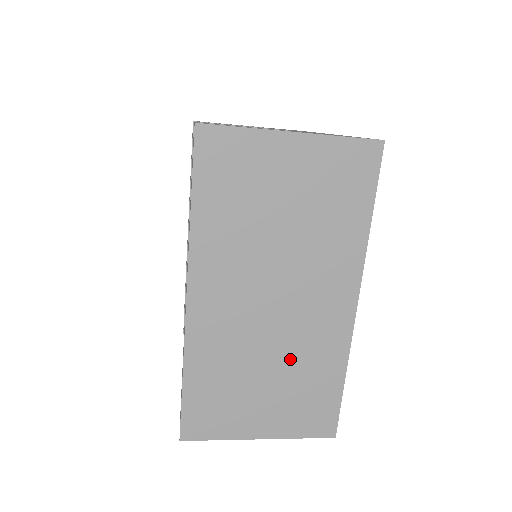
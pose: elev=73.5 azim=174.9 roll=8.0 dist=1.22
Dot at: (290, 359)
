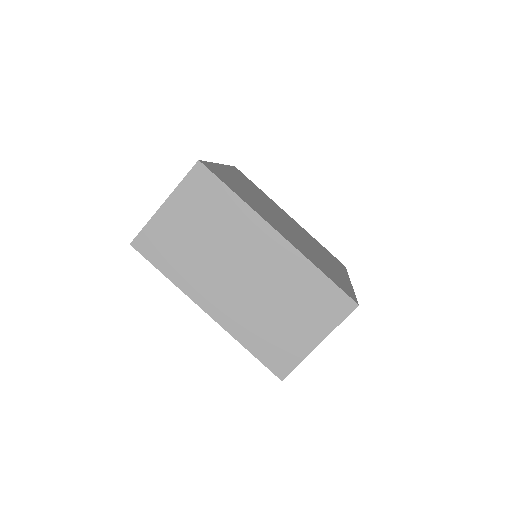
Dot at: (282, 291)
